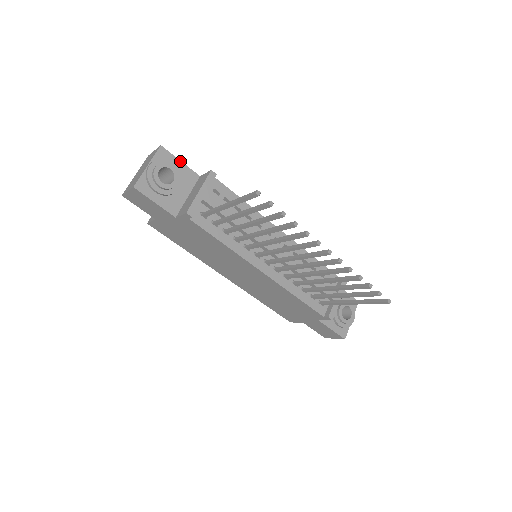
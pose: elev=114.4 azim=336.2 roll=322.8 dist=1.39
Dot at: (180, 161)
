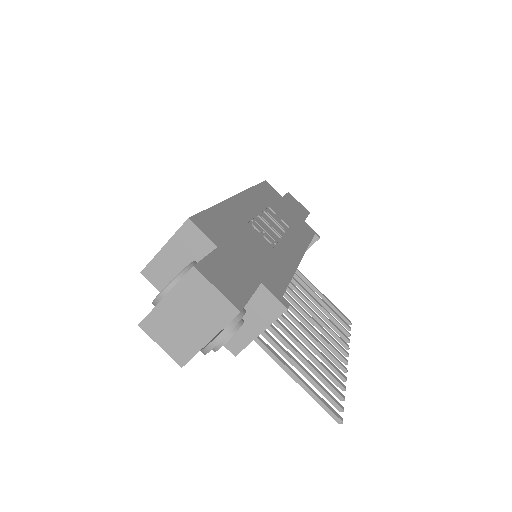
Dot at: occluded
